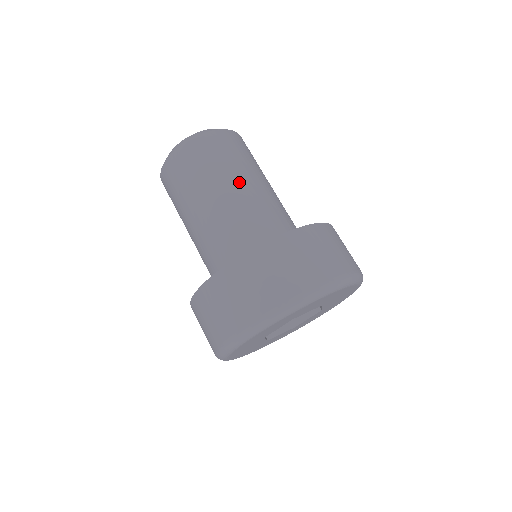
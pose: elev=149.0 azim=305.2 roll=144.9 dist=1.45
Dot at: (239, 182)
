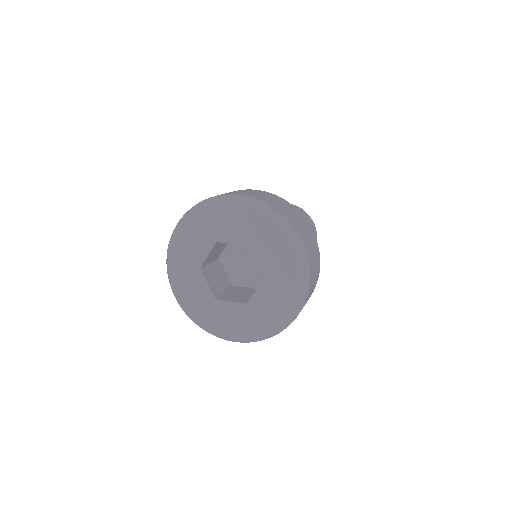
Dot at: occluded
